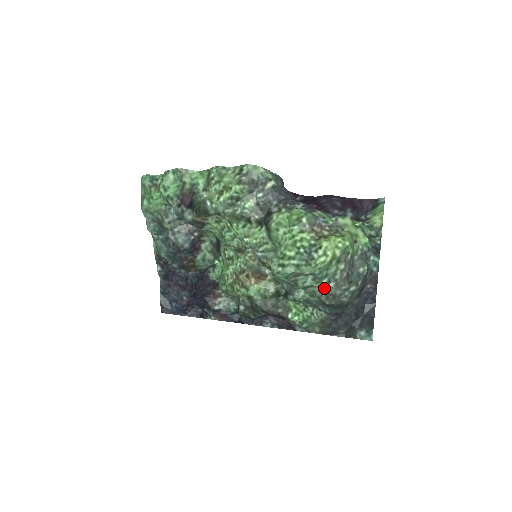
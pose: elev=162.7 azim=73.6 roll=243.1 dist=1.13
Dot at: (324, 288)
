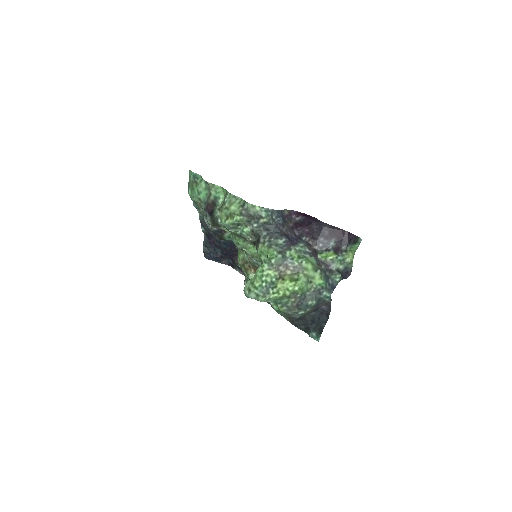
Dot at: (279, 308)
